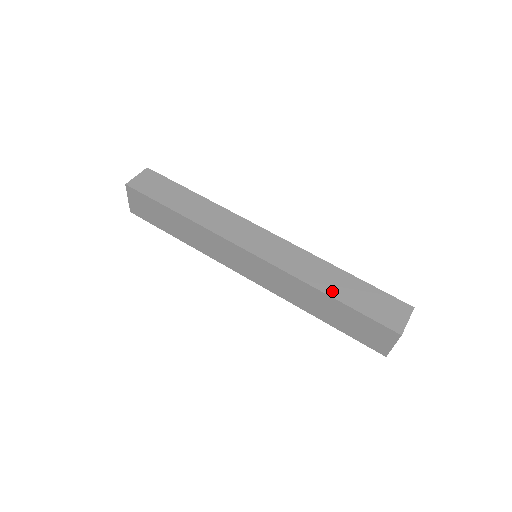
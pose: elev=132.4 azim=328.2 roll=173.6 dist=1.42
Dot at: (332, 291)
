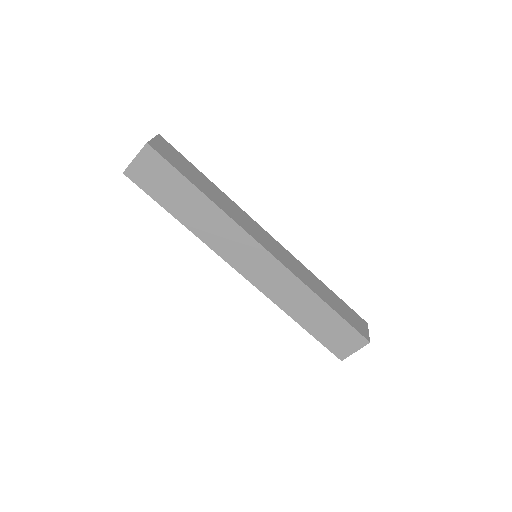
Dot at: (326, 299)
